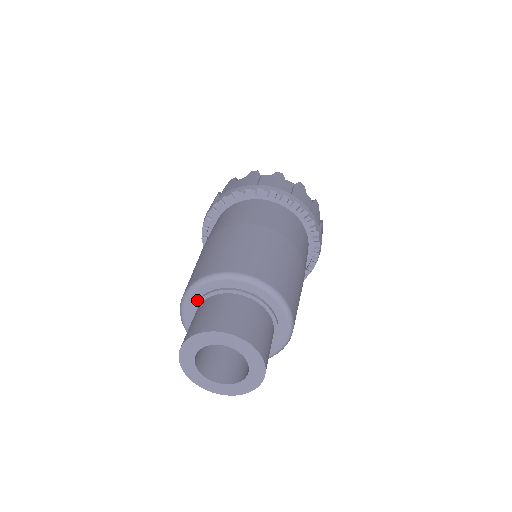
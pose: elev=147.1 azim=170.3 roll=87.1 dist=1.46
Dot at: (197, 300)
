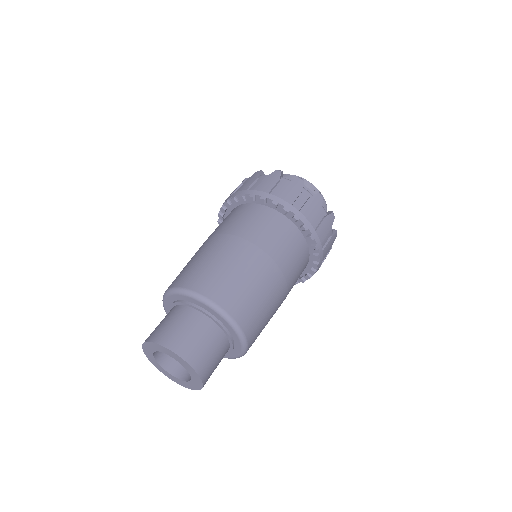
Dot at: occluded
